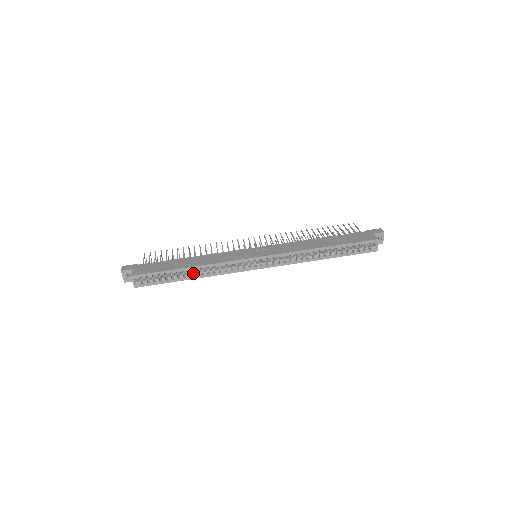
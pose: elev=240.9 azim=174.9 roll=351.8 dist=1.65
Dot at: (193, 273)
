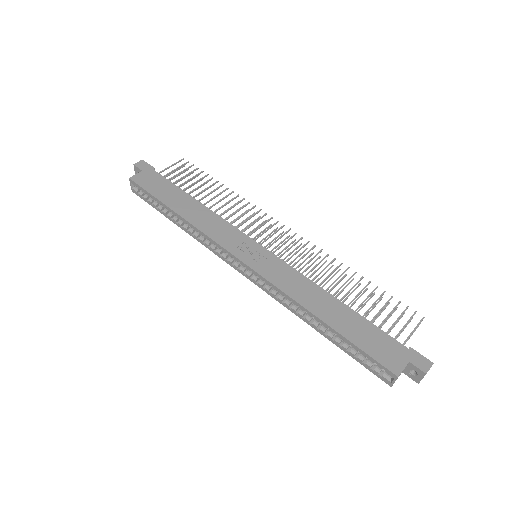
Dot at: (181, 221)
